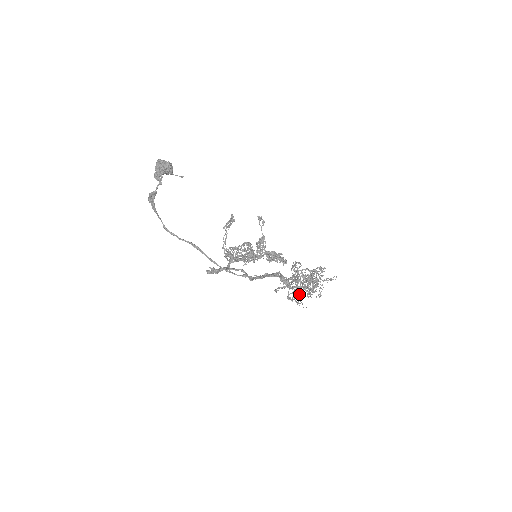
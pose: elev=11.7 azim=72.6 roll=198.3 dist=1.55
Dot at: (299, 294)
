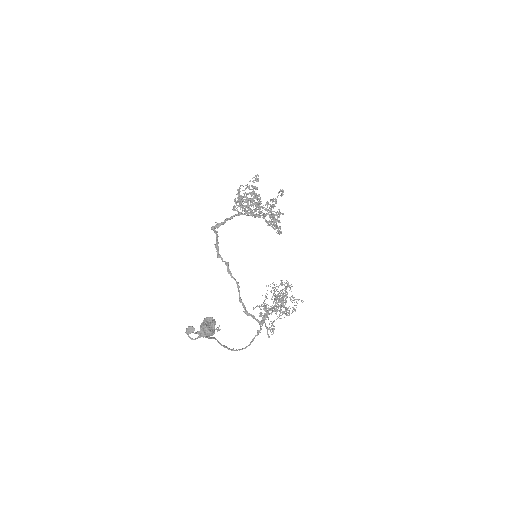
Dot at: occluded
